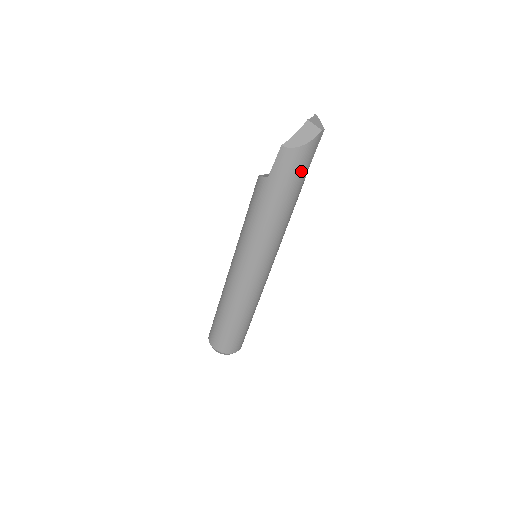
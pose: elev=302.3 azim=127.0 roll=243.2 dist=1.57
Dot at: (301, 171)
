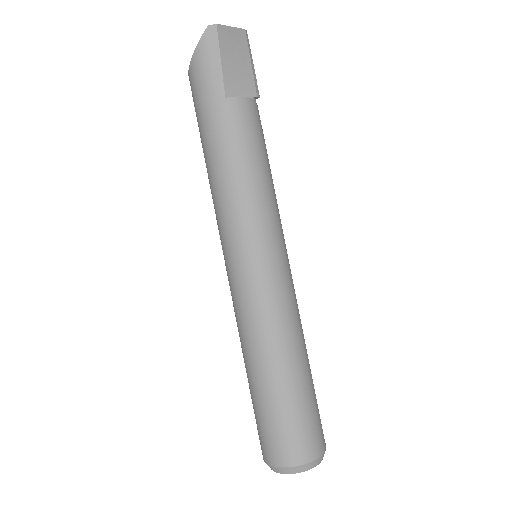
Dot at: (208, 87)
